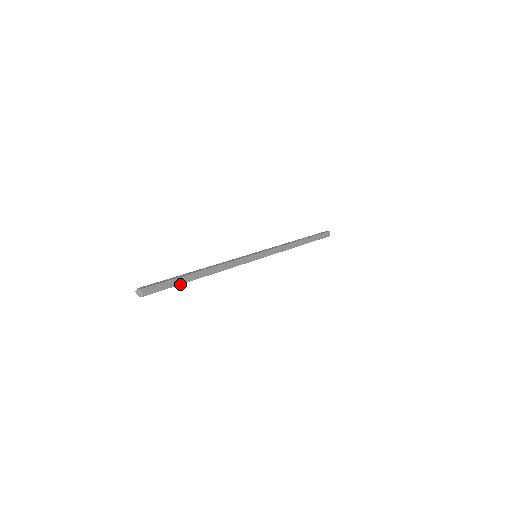
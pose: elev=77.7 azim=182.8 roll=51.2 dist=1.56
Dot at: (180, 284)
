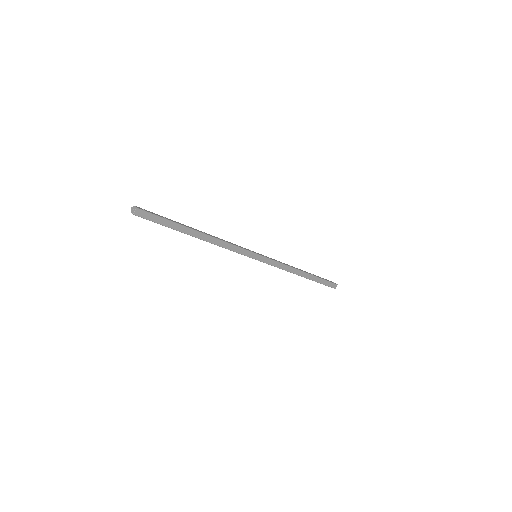
Dot at: (173, 229)
